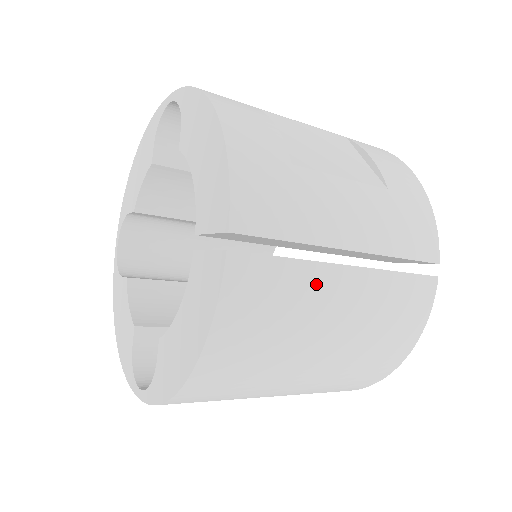
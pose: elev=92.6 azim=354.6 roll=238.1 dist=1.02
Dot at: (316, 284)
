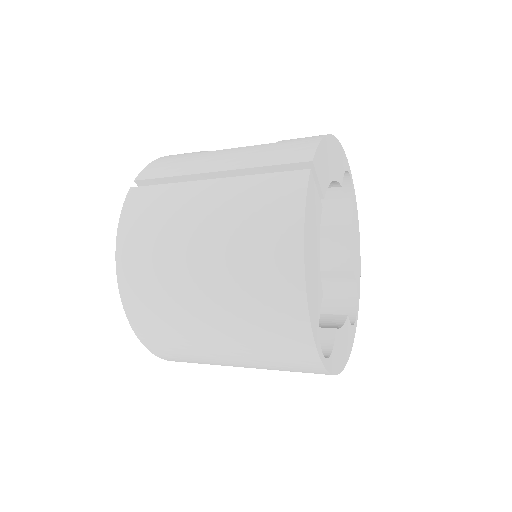
Dot at: (183, 194)
